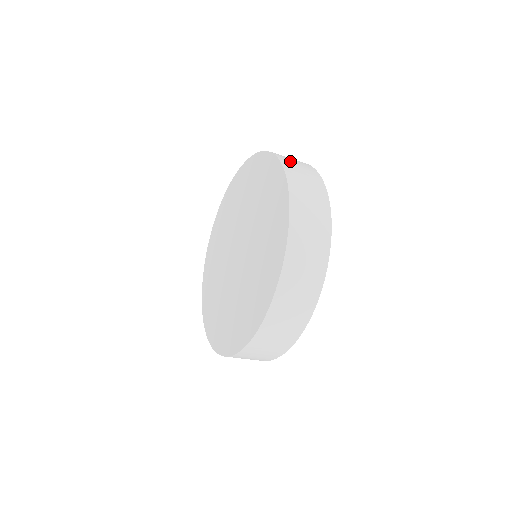
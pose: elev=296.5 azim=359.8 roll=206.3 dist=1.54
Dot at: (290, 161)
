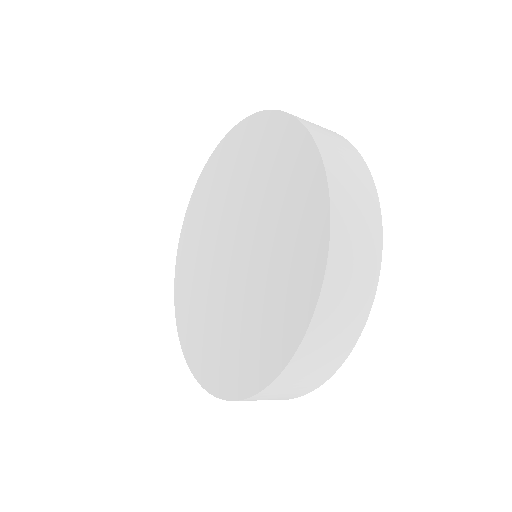
Dot at: occluded
